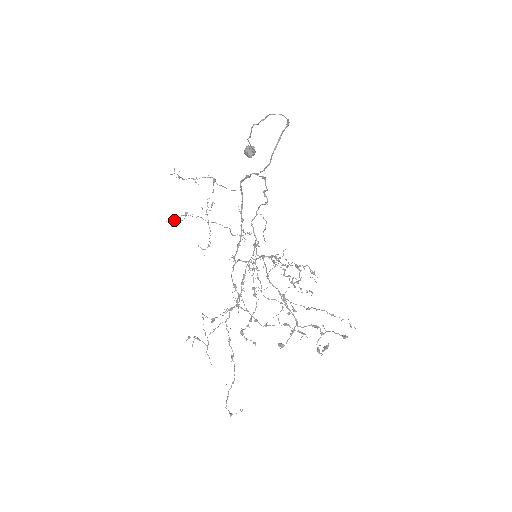
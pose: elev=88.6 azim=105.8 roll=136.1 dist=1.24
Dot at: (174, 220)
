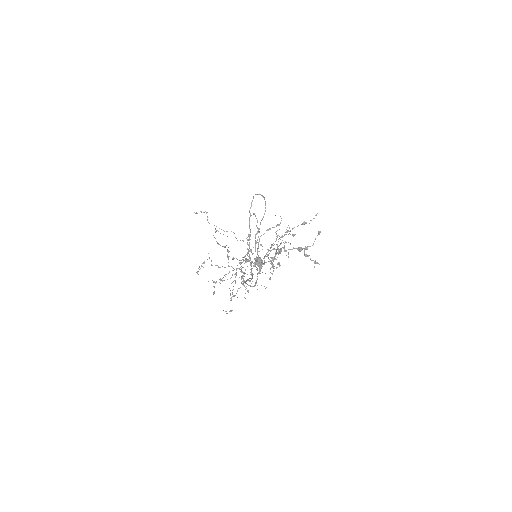
Dot at: occluded
